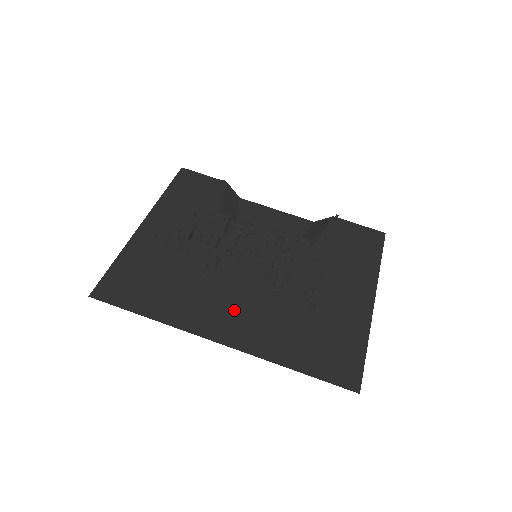
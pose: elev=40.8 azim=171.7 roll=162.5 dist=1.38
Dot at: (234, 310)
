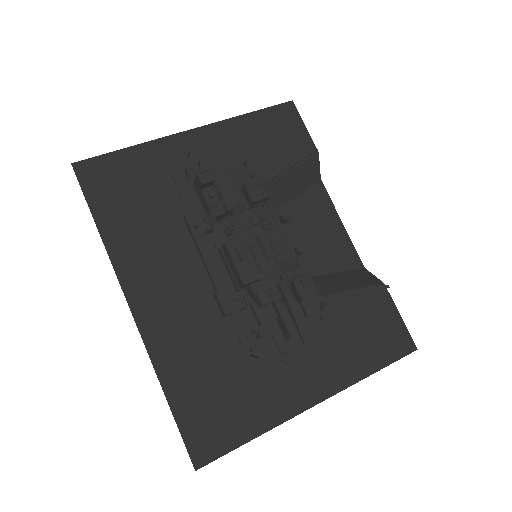
Dot at: (176, 289)
